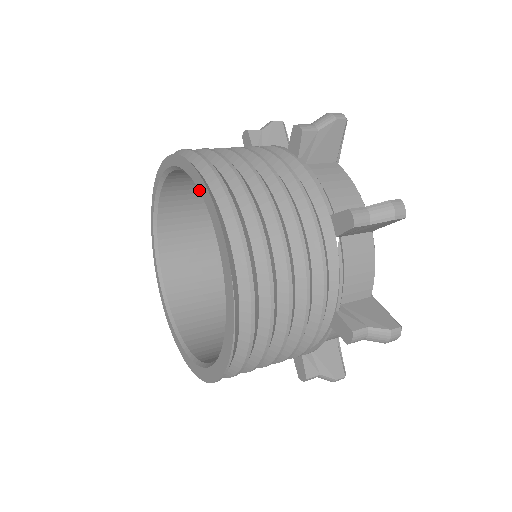
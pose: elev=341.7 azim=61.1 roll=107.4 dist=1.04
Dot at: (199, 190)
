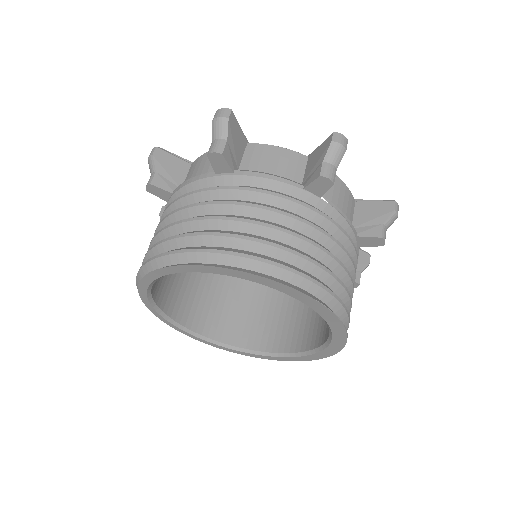
Dot at: occluded
